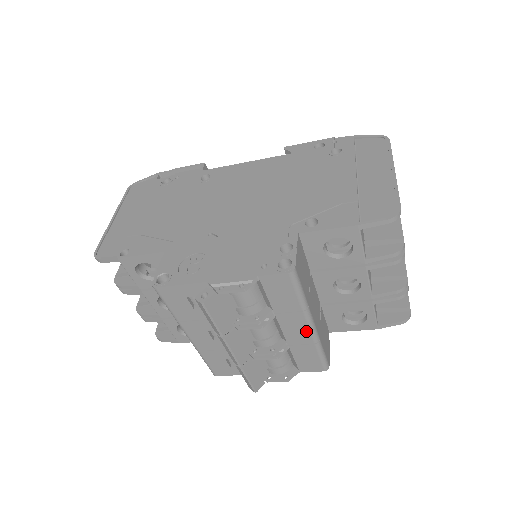
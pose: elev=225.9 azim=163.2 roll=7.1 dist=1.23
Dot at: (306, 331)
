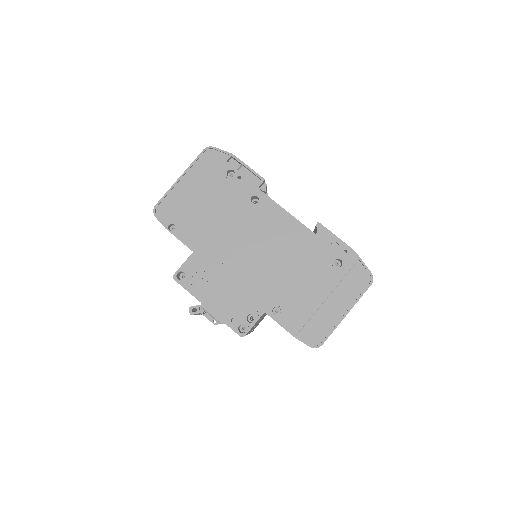
Dot at: occluded
